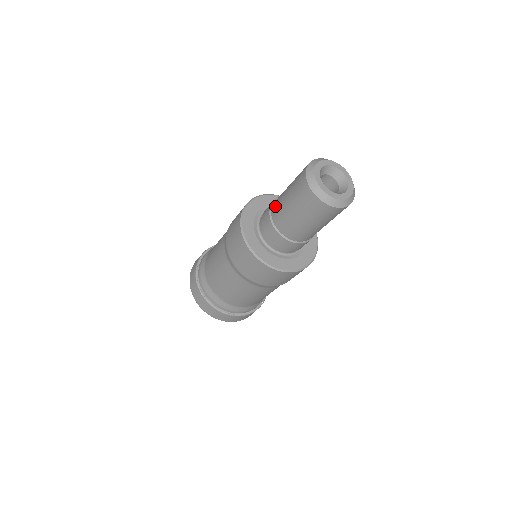
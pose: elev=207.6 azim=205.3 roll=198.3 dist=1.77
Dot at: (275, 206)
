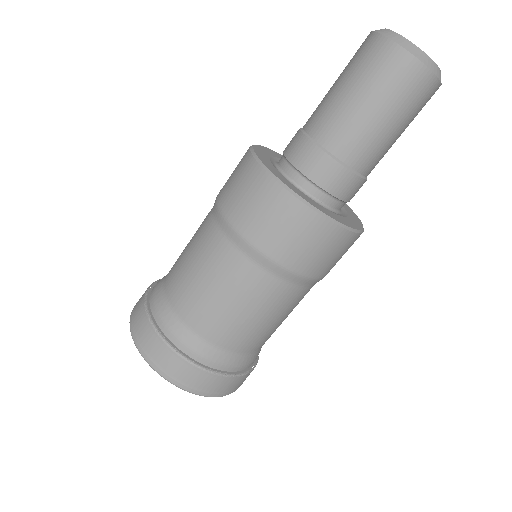
Dot at: (313, 118)
